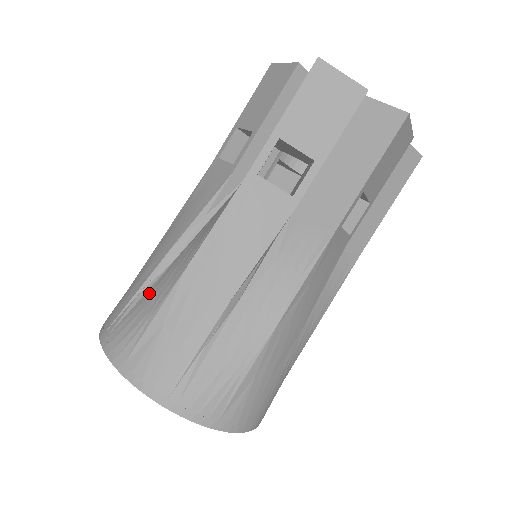
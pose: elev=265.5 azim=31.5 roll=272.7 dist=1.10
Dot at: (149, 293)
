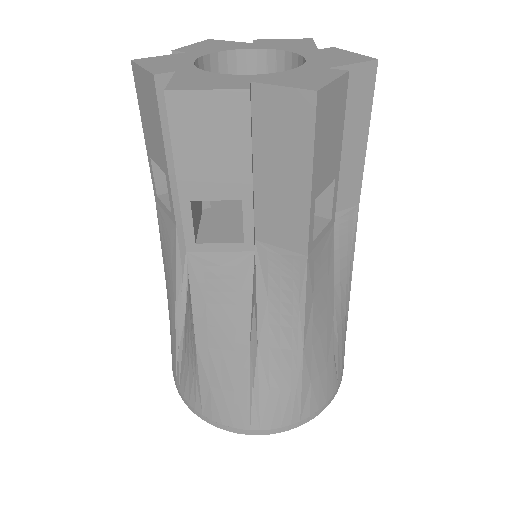
Dot at: (266, 382)
